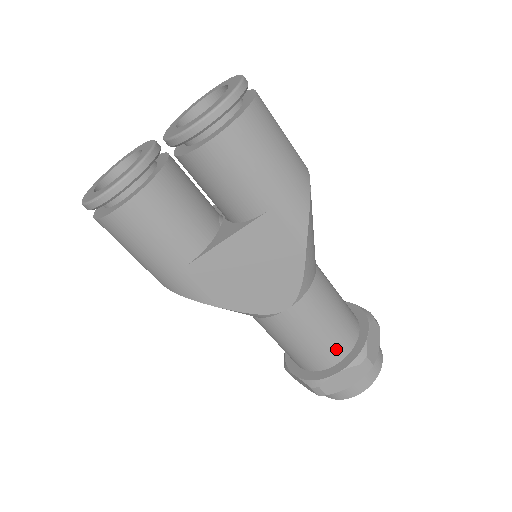
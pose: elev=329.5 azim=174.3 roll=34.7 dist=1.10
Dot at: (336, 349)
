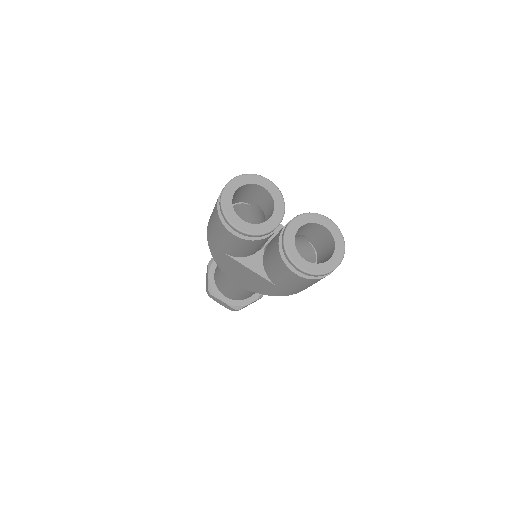
Dot at: (234, 297)
